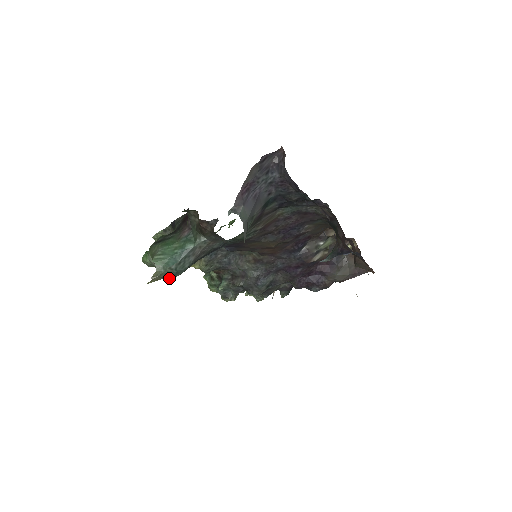
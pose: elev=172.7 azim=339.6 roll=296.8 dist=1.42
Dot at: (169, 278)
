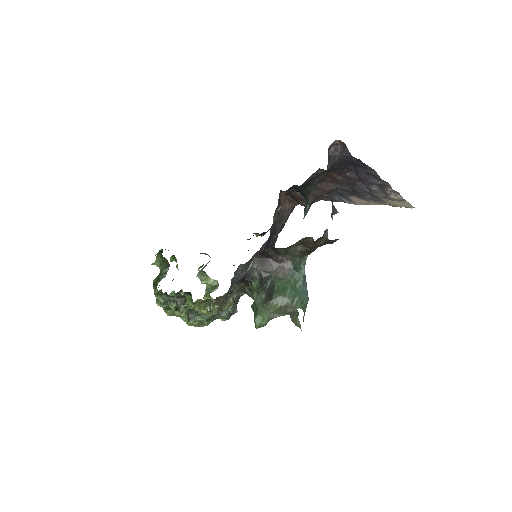
Dot at: occluded
